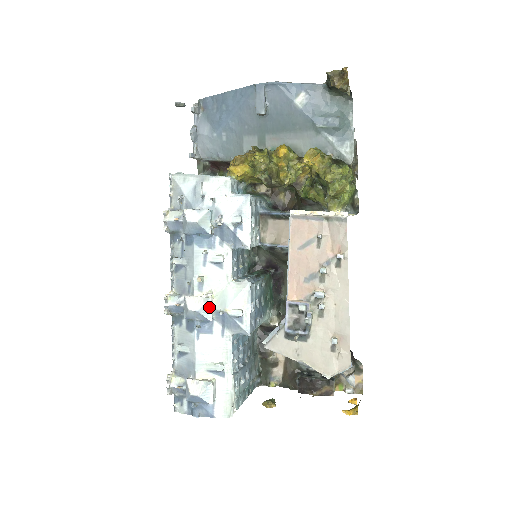
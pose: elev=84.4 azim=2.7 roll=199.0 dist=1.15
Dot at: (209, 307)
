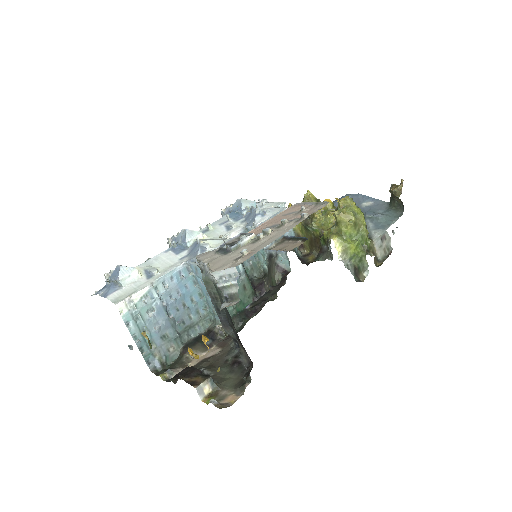
Dot at: (195, 235)
